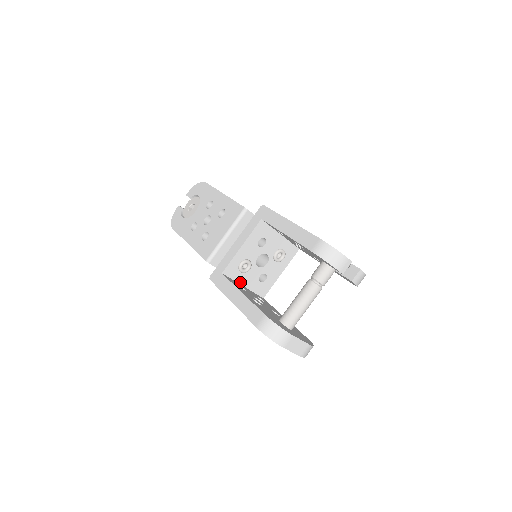
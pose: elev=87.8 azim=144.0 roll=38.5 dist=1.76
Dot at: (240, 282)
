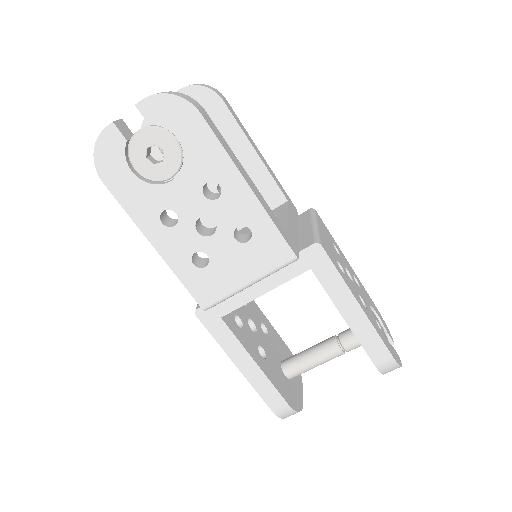
Dot at: occluded
